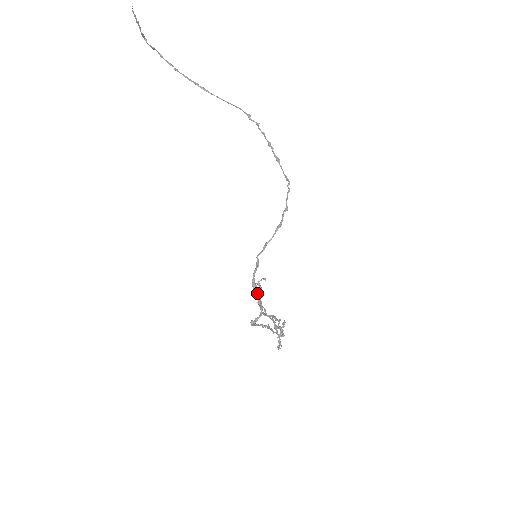
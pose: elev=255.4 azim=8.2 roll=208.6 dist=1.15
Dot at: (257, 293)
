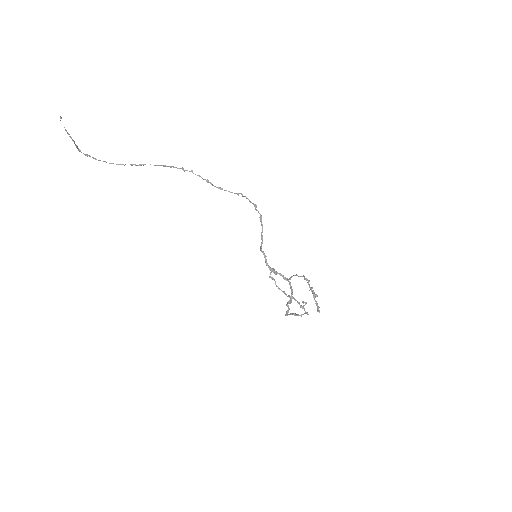
Dot at: (279, 274)
